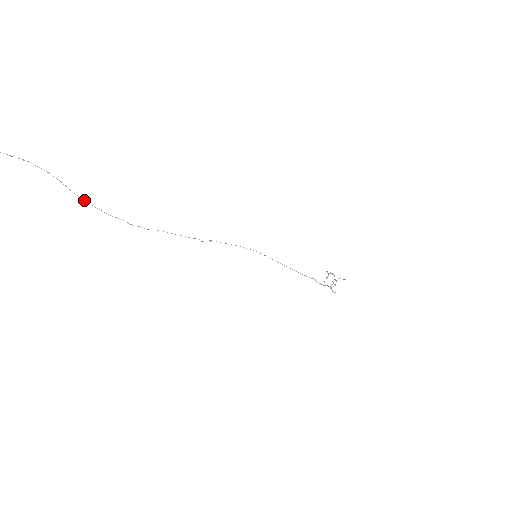
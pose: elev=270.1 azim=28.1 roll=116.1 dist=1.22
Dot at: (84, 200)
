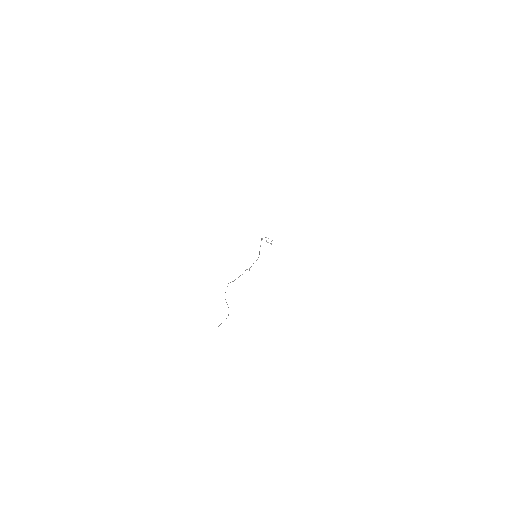
Dot at: occluded
